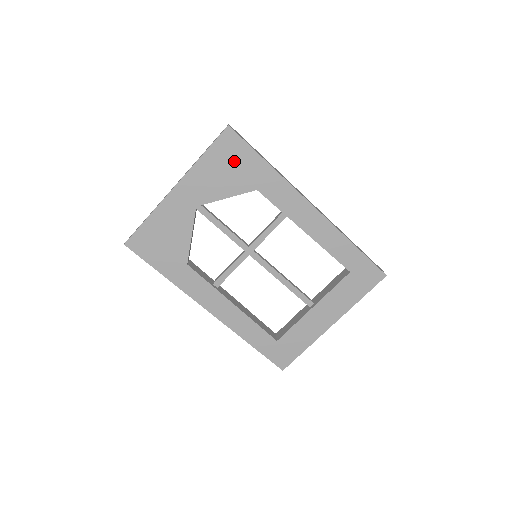
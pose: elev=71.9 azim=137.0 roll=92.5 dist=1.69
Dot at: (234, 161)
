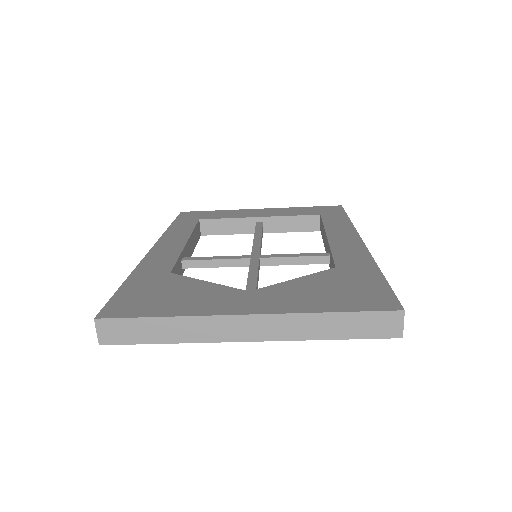
Dot at: occluded
